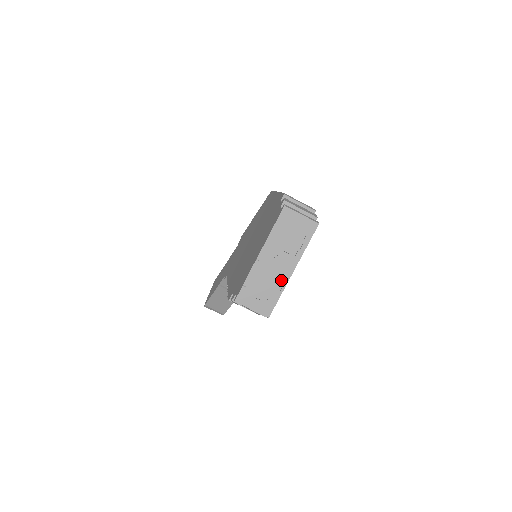
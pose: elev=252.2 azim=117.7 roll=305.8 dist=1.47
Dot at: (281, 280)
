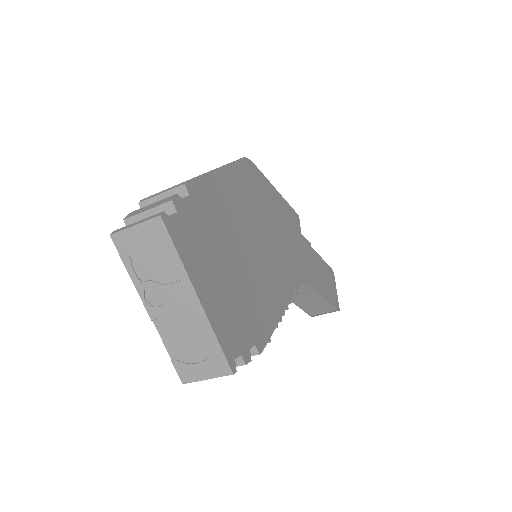
Dot at: (198, 320)
